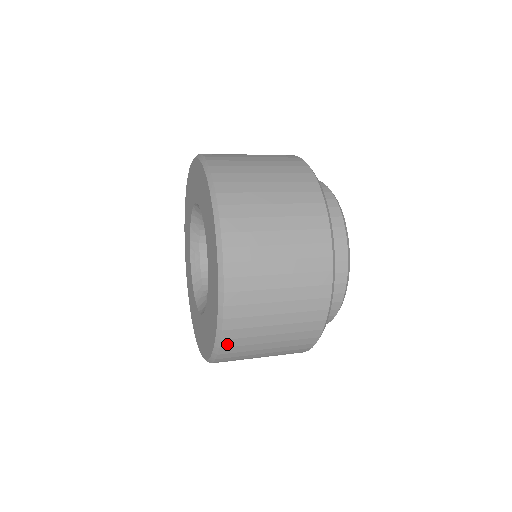
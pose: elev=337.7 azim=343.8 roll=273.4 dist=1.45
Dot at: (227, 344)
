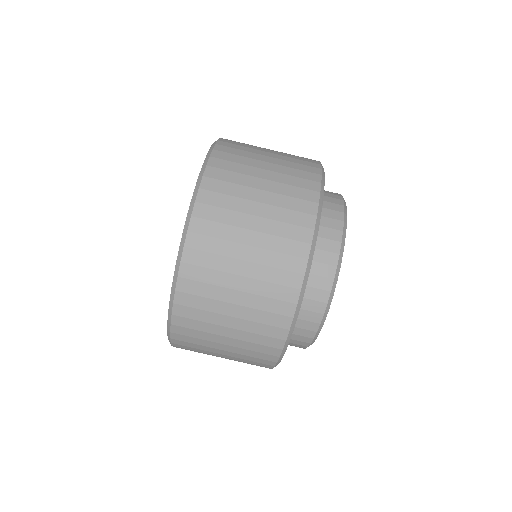
Dot at: (182, 300)
